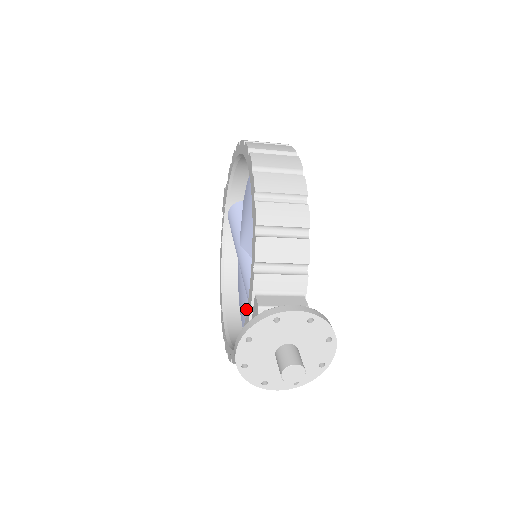
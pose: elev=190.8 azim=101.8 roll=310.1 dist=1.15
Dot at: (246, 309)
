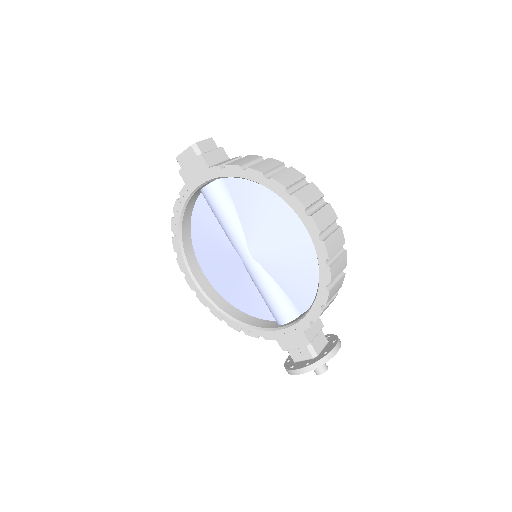
Dot at: (239, 289)
